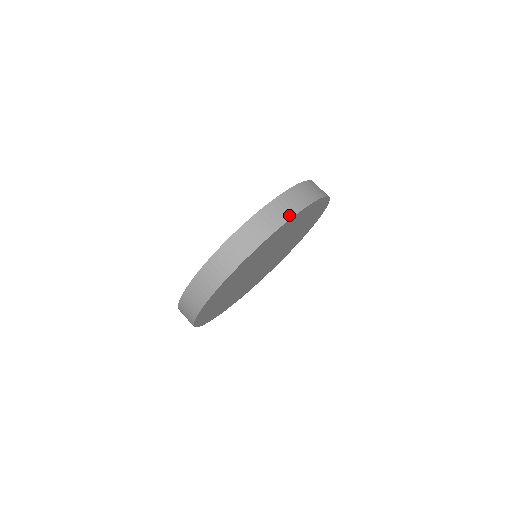
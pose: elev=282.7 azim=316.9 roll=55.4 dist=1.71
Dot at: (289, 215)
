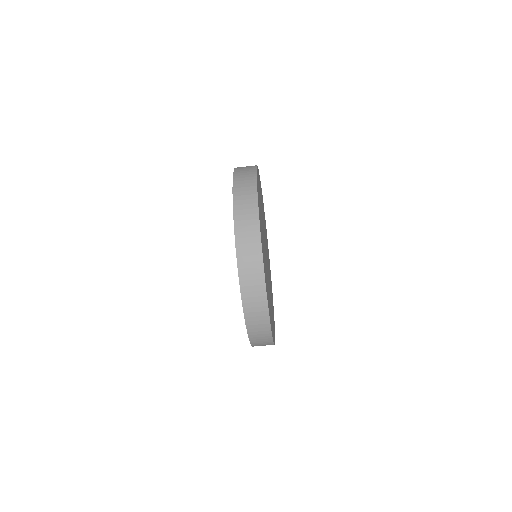
Dot at: (261, 275)
